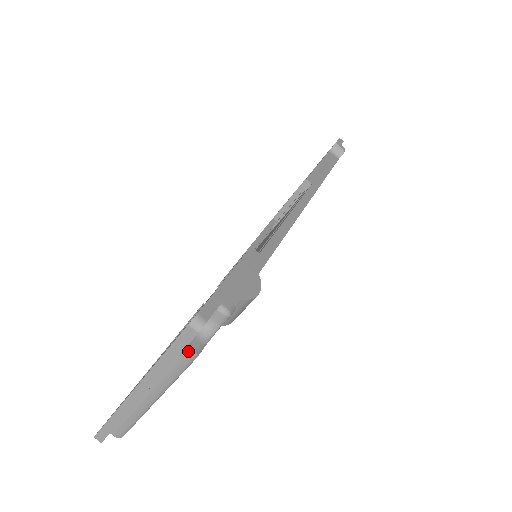
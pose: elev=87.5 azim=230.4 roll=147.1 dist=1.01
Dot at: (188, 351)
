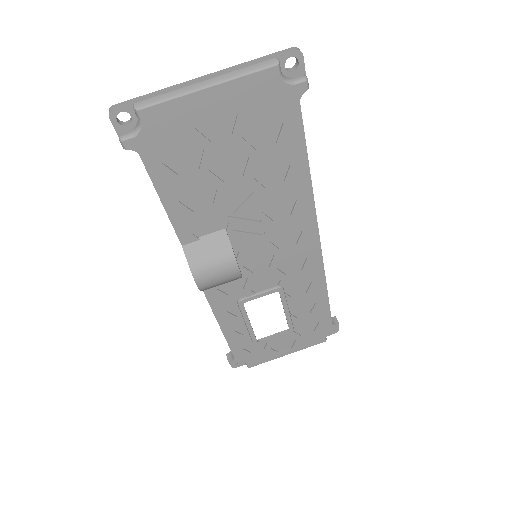
Dot at: (277, 58)
